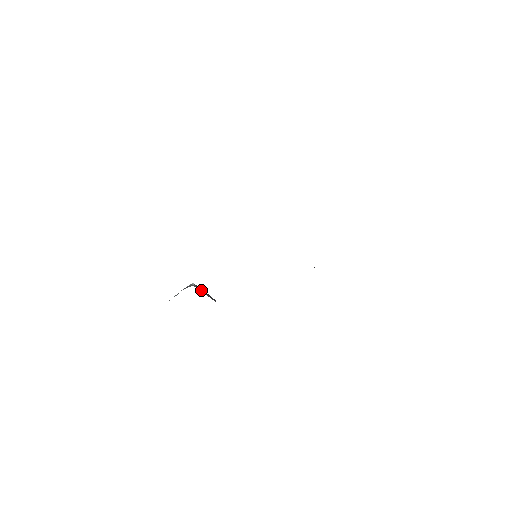
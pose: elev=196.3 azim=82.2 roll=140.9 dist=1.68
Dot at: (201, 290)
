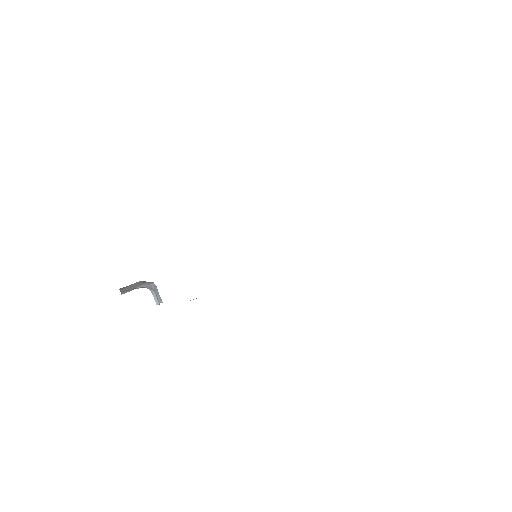
Dot at: occluded
